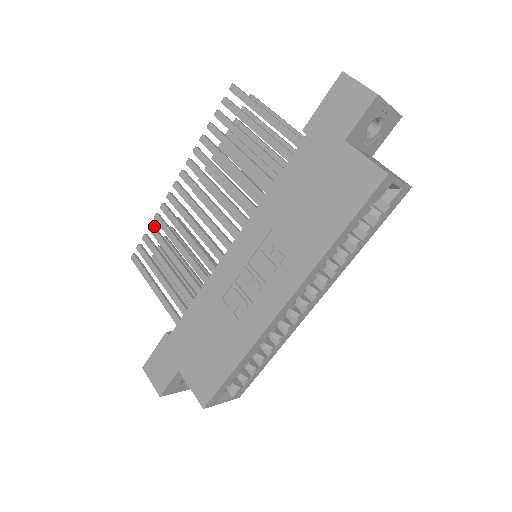
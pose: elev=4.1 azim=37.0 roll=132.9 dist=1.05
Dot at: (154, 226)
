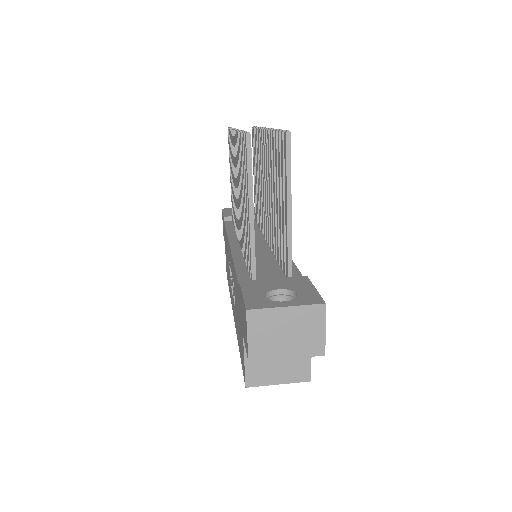
Dot at: occluded
